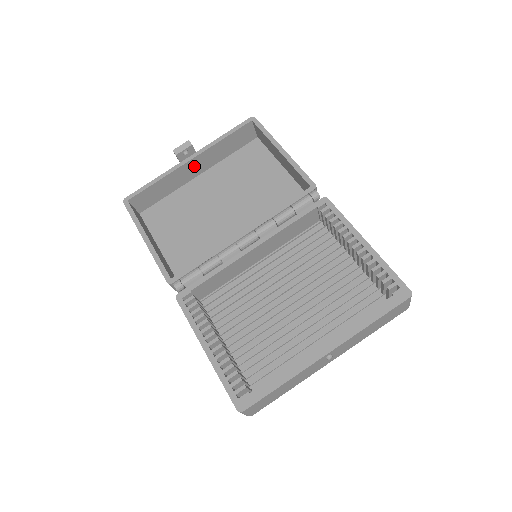
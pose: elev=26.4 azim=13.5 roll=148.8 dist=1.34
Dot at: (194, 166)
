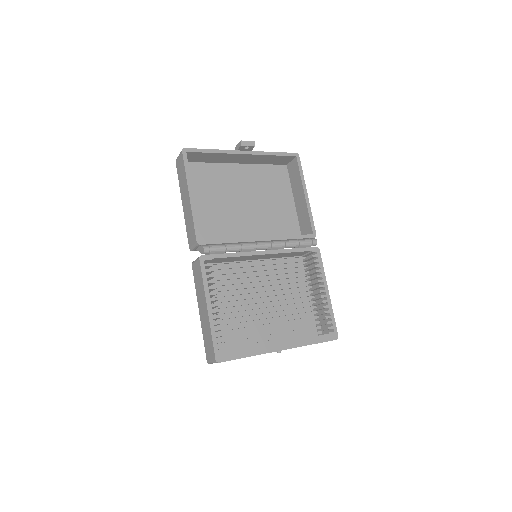
Dot at: (241, 158)
